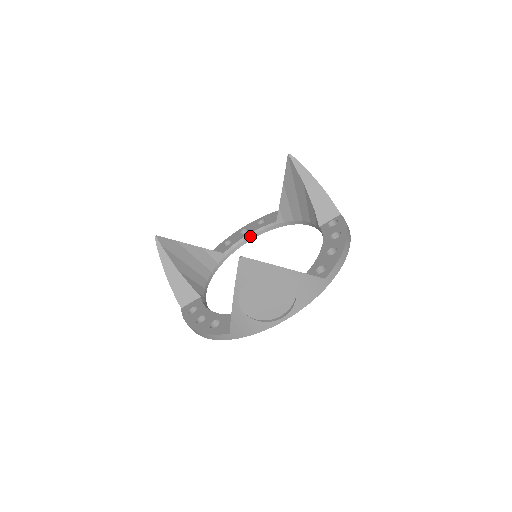
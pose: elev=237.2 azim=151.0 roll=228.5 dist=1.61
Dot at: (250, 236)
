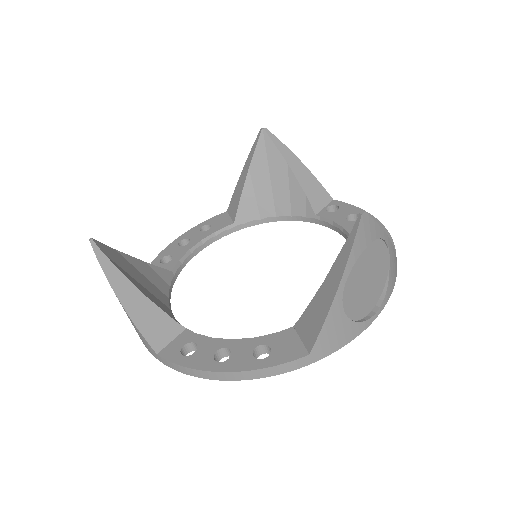
Dot at: (199, 246)
